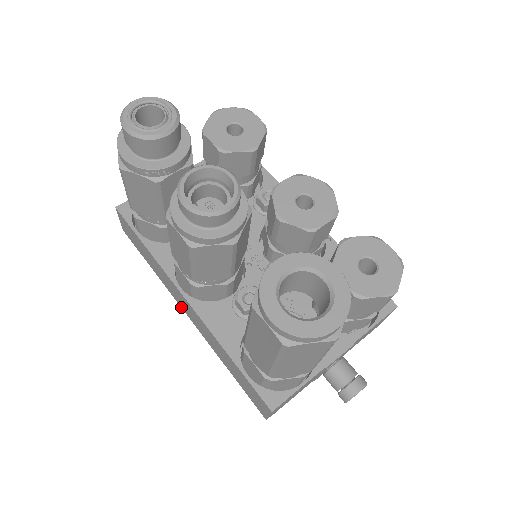
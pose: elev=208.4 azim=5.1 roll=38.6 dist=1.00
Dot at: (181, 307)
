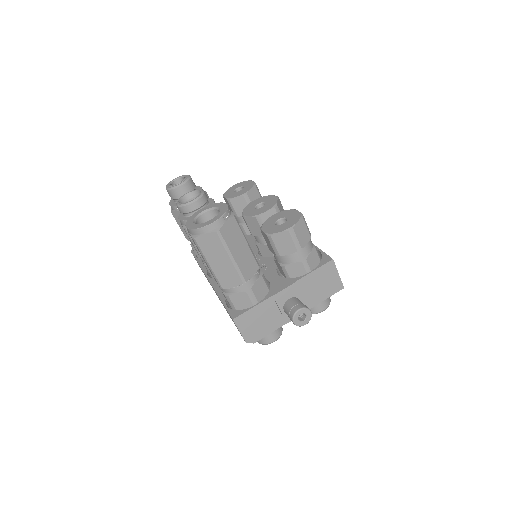
Dot at: occluded
